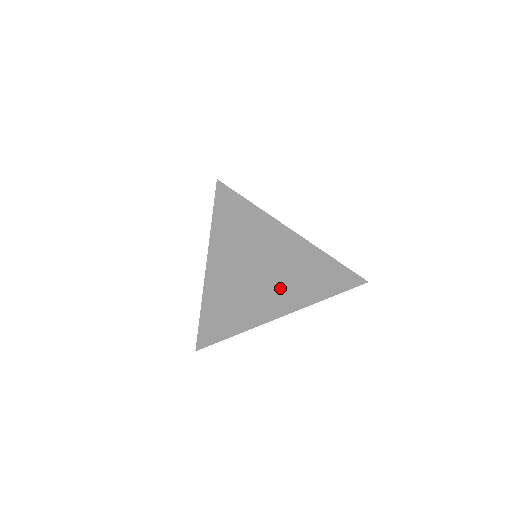
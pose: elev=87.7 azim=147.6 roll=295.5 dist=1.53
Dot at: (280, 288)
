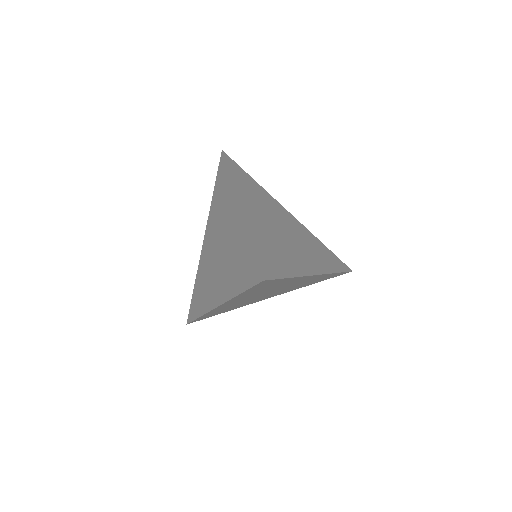
Dot at: occluded
